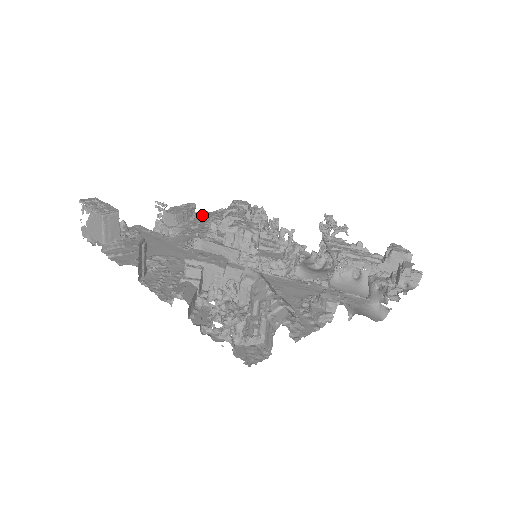
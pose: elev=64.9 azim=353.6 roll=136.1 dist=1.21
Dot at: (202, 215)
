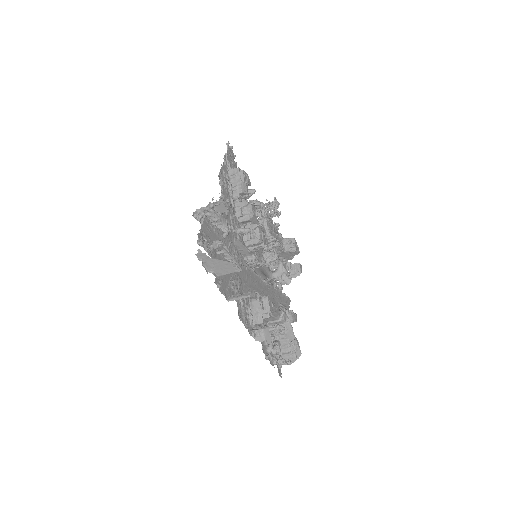
Dot at: (221, 181)
